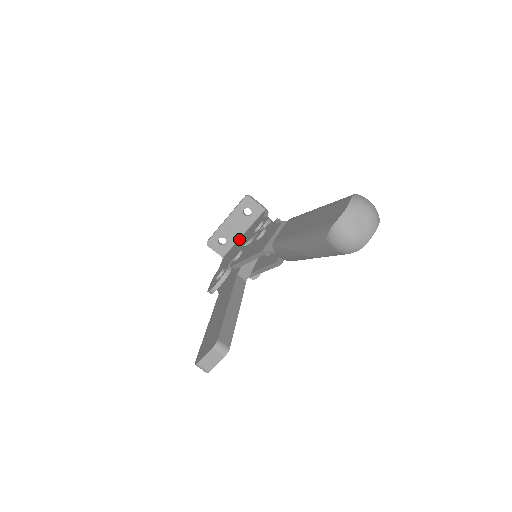
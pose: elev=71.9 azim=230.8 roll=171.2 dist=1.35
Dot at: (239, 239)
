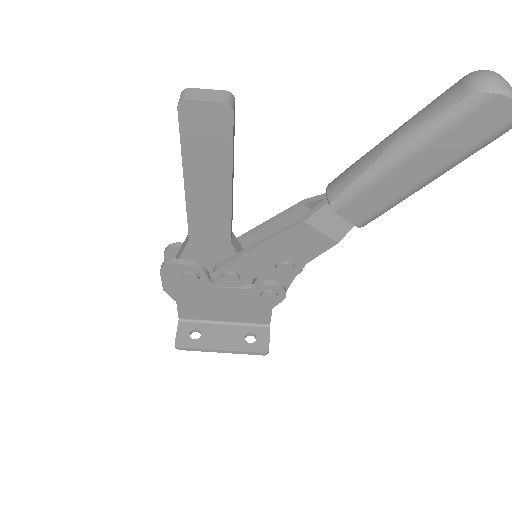
Dot at: occluded
